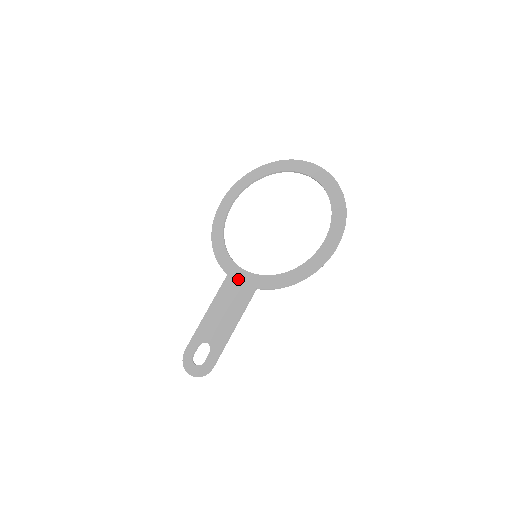
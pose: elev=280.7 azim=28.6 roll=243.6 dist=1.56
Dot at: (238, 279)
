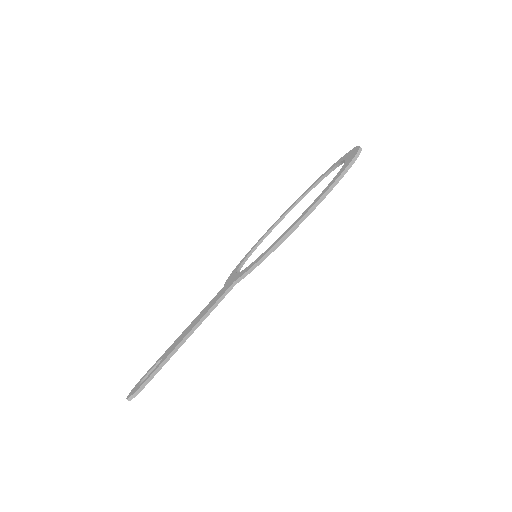
Dot at: (228, 284)
